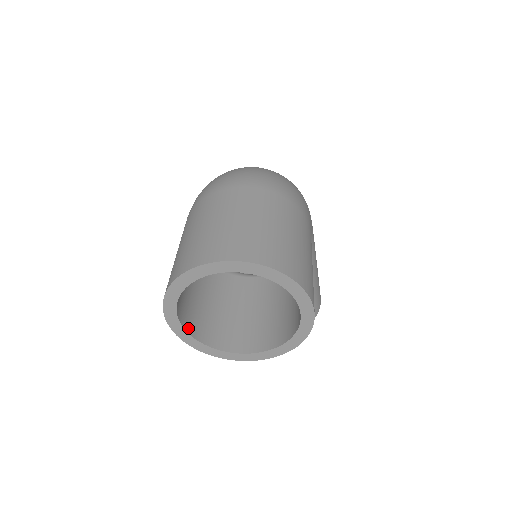
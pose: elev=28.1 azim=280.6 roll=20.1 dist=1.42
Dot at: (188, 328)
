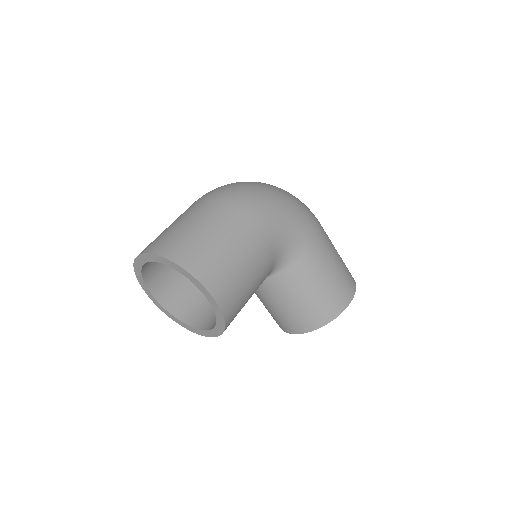
Dot at: (167, 306)
